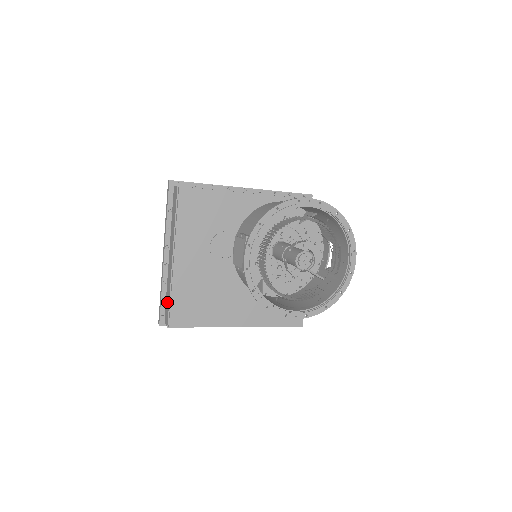
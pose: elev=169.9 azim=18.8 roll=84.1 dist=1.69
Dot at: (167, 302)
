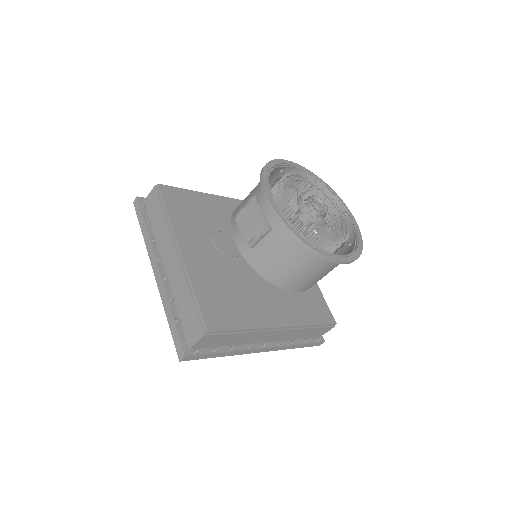
Dot at: (187, 313)
